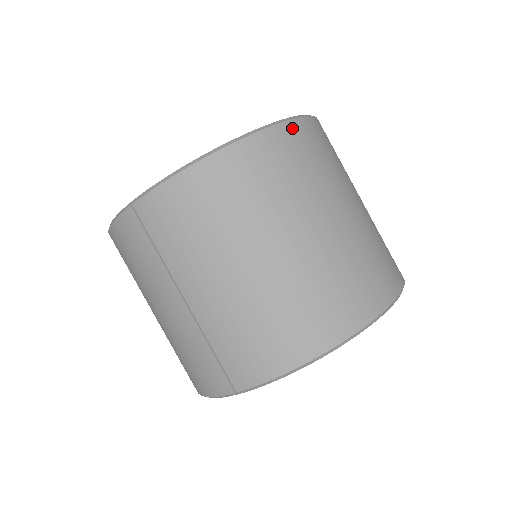
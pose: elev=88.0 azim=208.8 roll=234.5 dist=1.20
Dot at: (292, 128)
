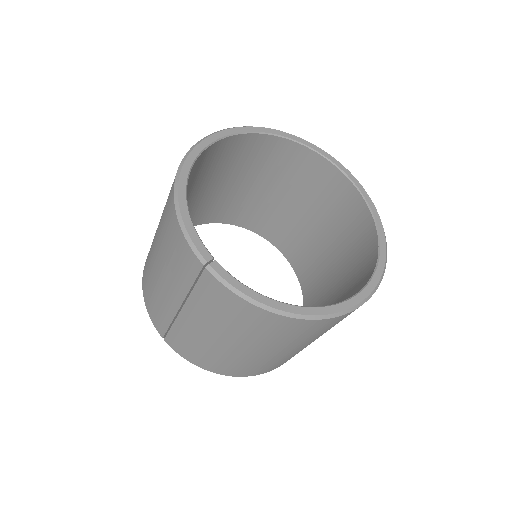
Dot at: occluded
